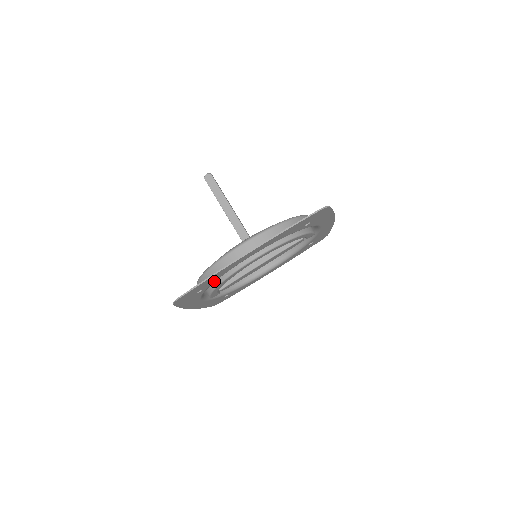
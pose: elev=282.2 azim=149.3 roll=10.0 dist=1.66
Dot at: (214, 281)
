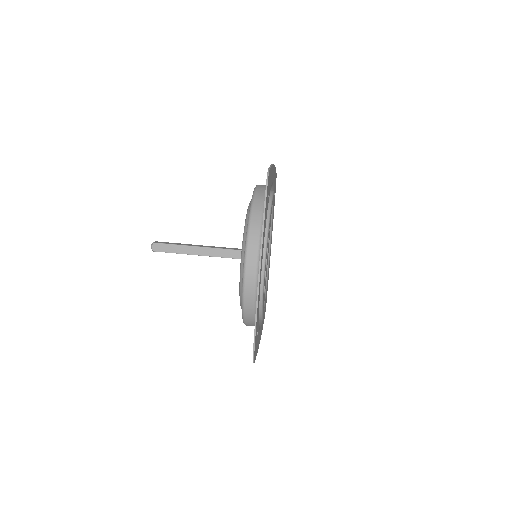
Dot at: (258, 314)
